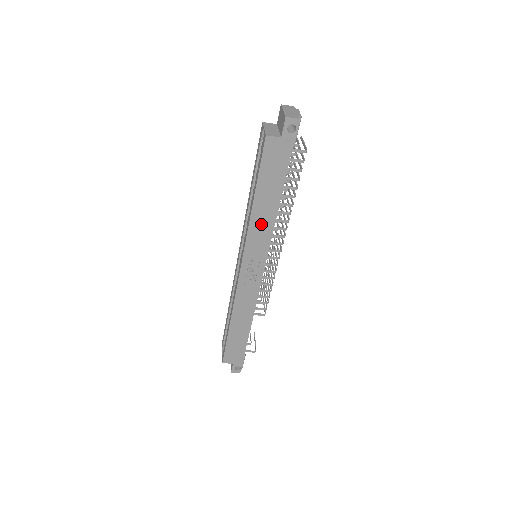
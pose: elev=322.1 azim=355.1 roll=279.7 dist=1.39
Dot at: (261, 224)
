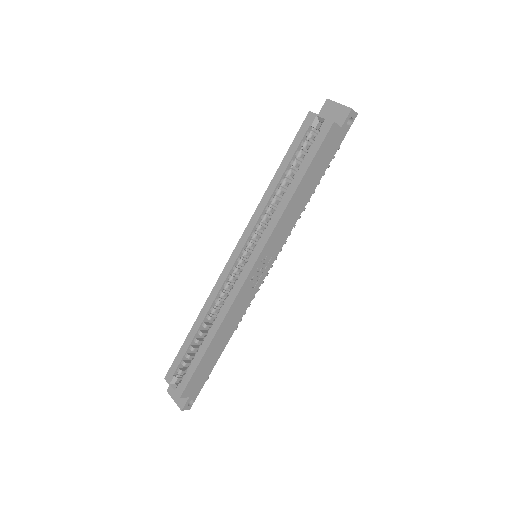
Dot at: (290, 216)
